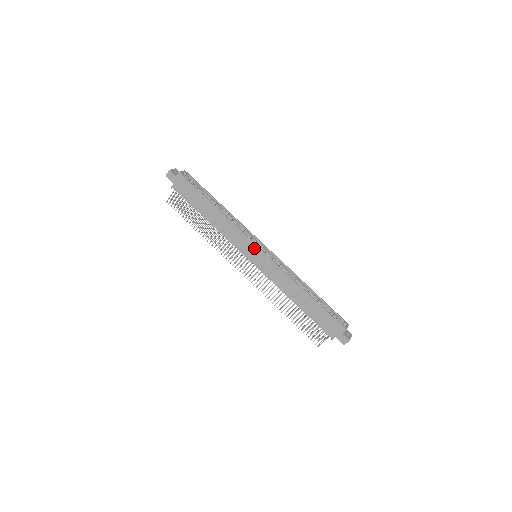
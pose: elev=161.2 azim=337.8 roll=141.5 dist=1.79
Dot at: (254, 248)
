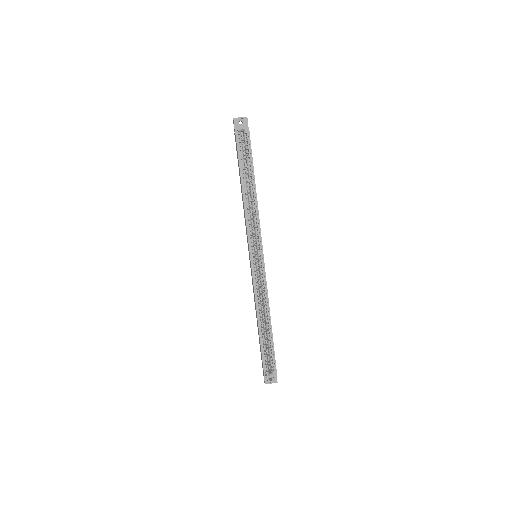
Dot at: (249, 252)
